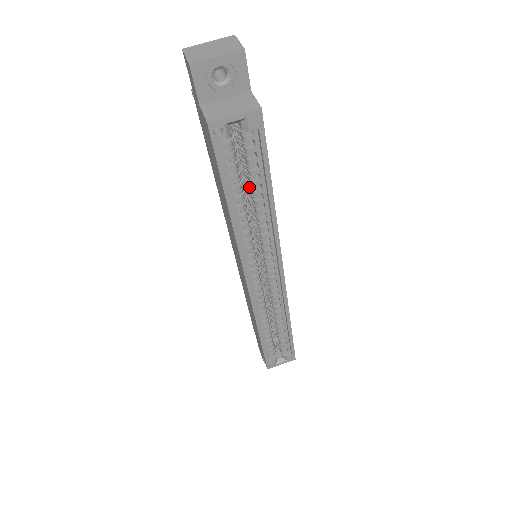
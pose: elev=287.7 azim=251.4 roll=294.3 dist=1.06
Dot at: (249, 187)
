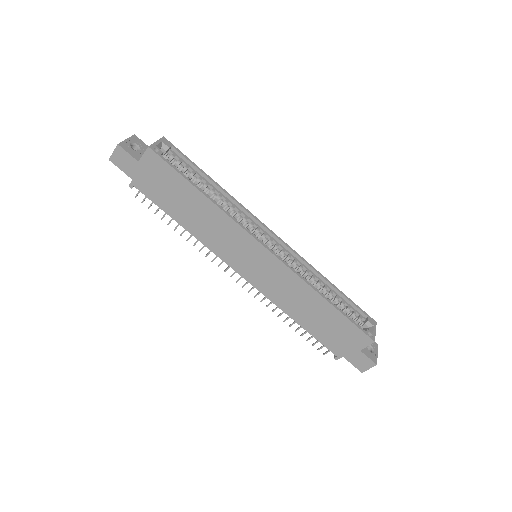
Dot at: occluded
